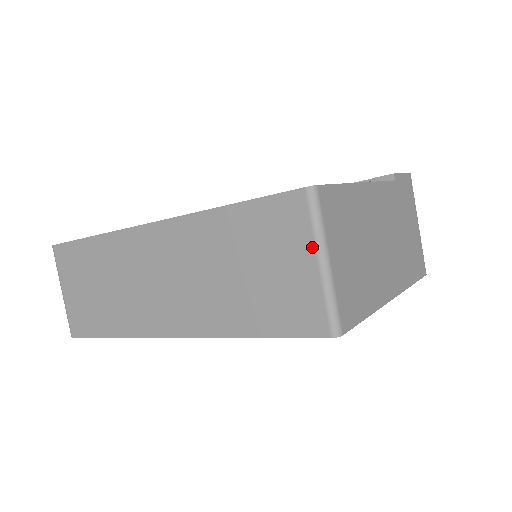
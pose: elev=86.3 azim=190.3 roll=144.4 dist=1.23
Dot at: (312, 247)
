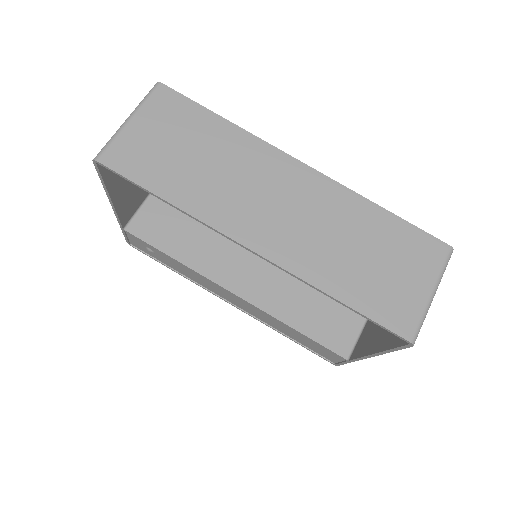
Dot at: (434, 280)
